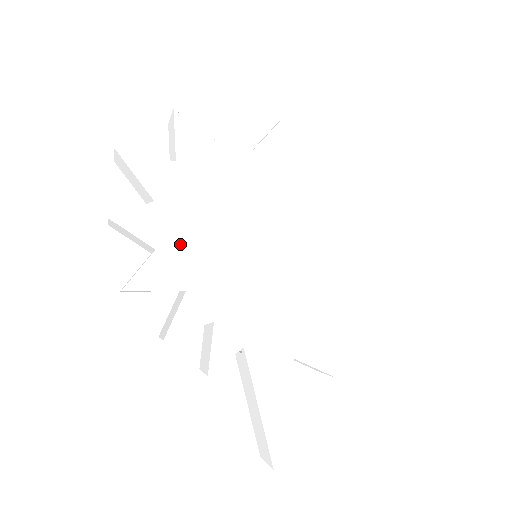
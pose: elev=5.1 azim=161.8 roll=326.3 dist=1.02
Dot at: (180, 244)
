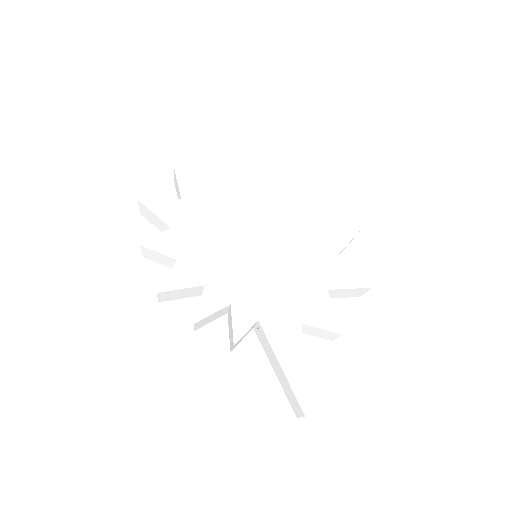
Dot at: (194, 253)
